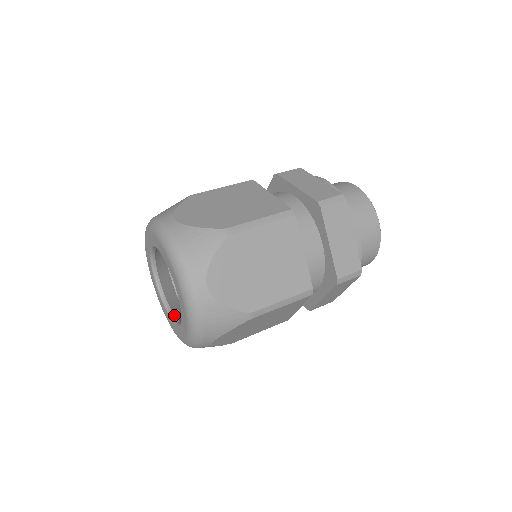
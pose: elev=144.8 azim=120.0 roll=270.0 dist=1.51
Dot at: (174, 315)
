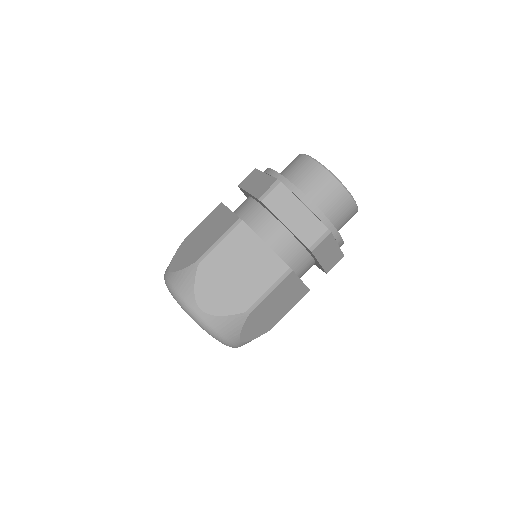
Dot at: occluded
